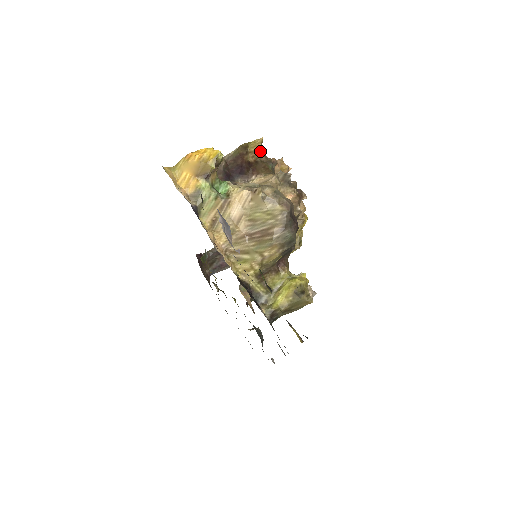
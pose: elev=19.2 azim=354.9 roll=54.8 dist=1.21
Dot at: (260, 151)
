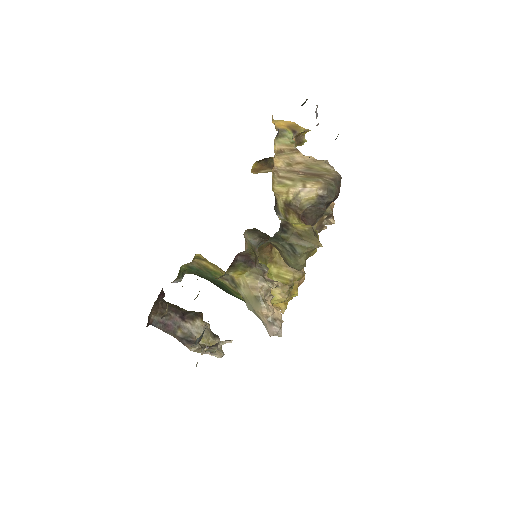
Dot at: occluded
